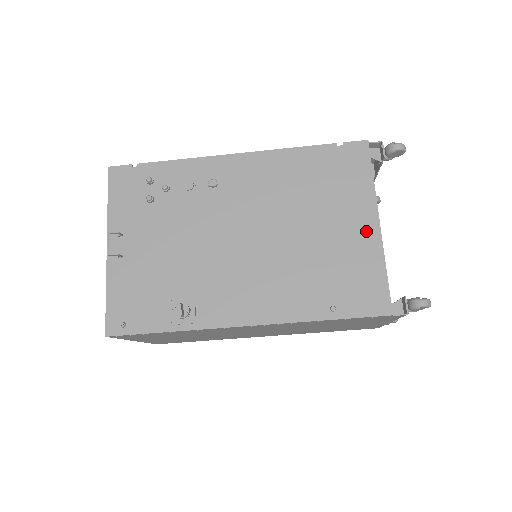
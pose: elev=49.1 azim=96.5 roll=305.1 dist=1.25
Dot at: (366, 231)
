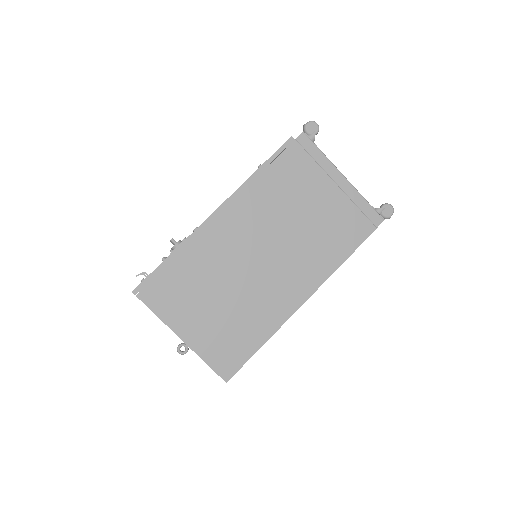
Dot at: occluded
